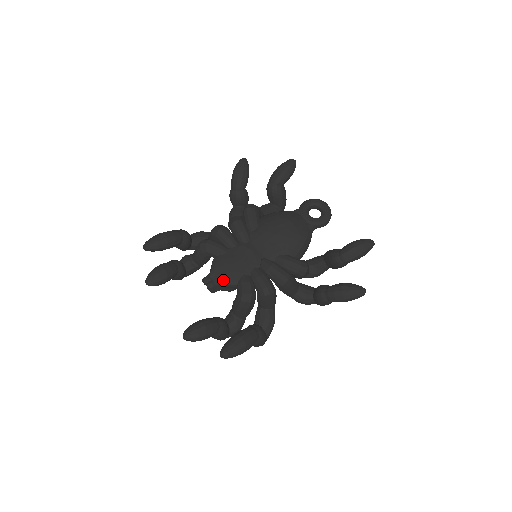
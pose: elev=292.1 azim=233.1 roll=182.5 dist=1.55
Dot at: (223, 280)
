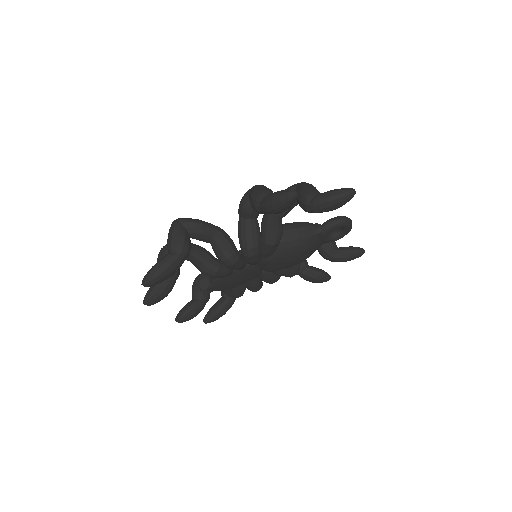
Dot at: occluded
